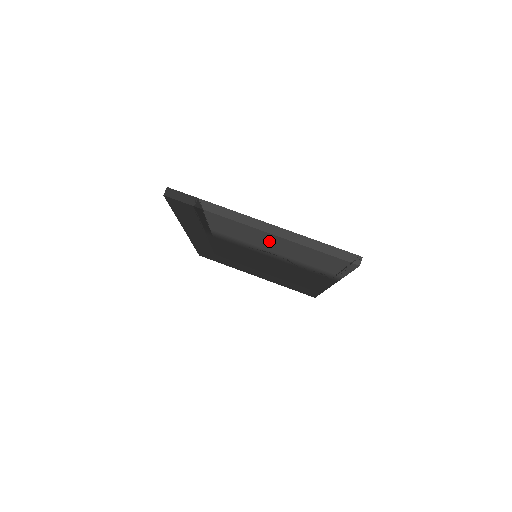
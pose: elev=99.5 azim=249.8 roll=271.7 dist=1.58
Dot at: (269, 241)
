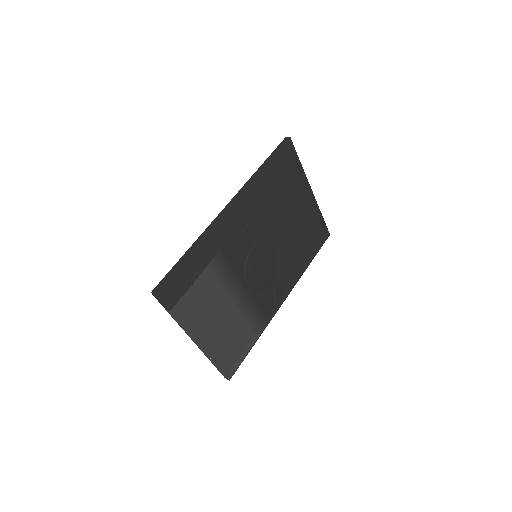
Dot at: (210, 325)
